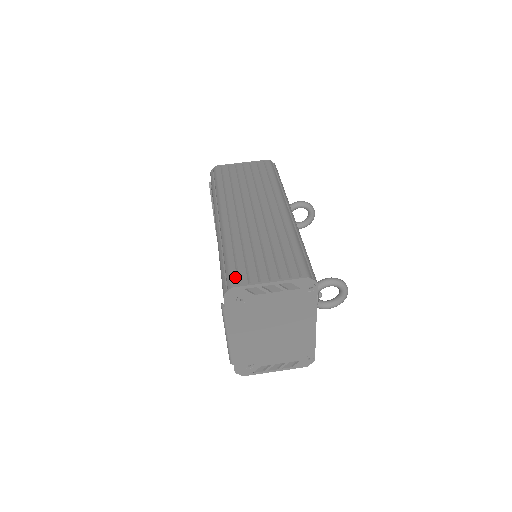
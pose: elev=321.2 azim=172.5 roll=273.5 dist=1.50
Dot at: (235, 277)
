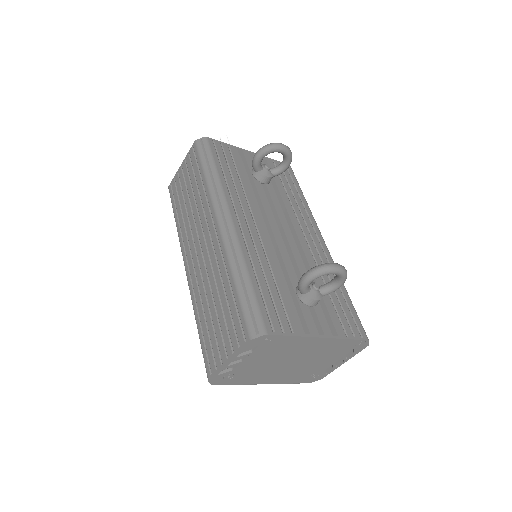
Dot at: (207, 364)
